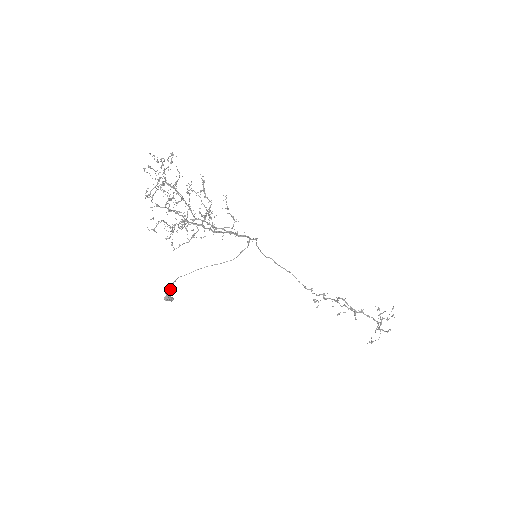
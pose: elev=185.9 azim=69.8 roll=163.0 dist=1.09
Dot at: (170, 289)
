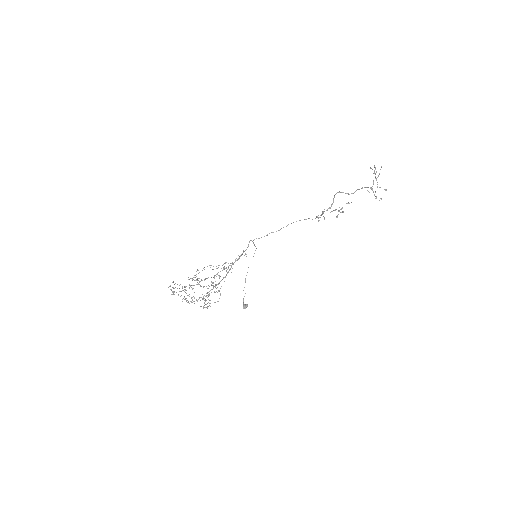
Dot at: occluded
